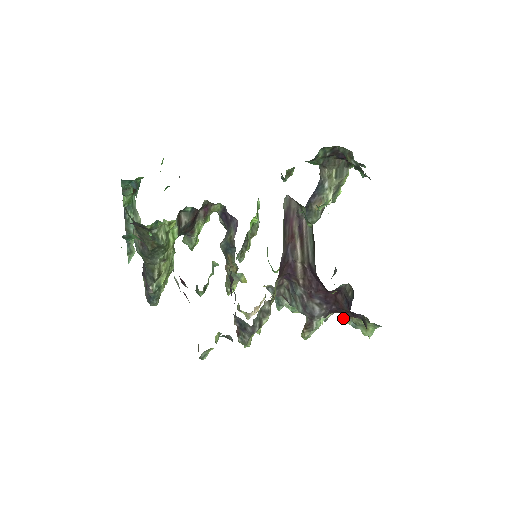
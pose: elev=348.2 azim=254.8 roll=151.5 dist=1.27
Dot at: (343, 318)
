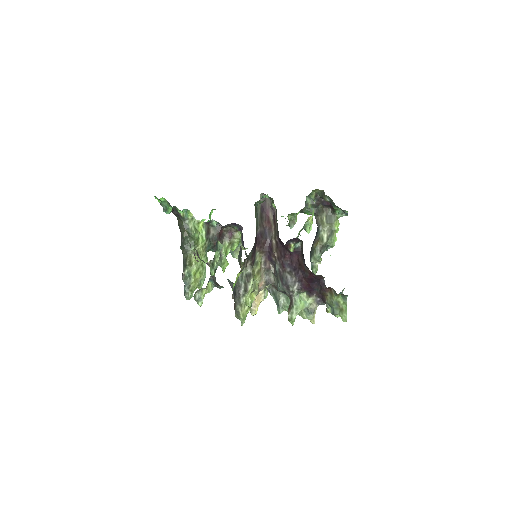
Dot at: (326, 309)
